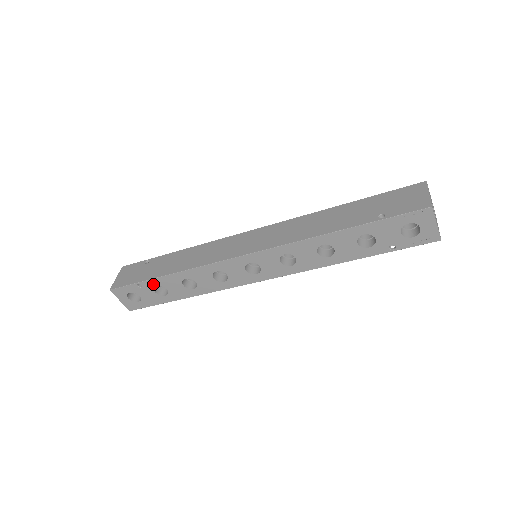
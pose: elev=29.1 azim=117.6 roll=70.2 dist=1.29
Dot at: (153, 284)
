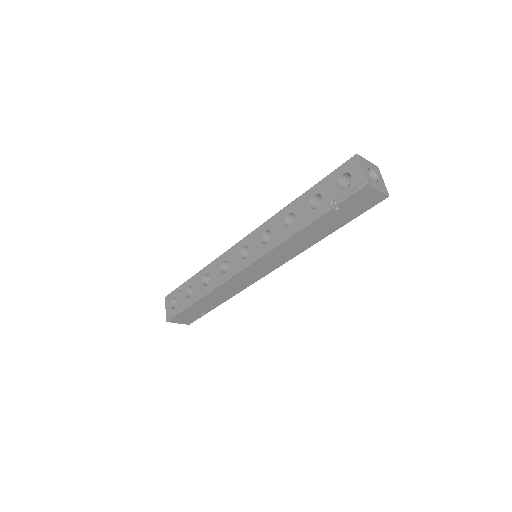
Dot at: (188, 285)
